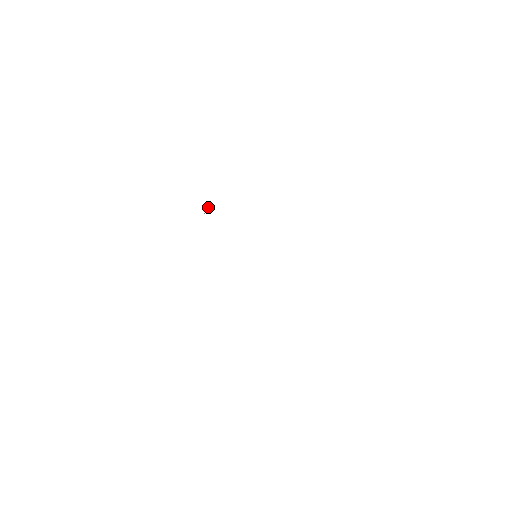
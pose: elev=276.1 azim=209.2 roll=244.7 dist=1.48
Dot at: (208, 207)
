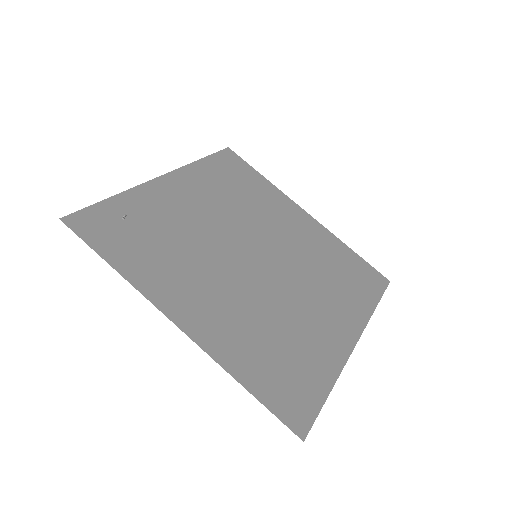
Dot at: (125, 214)
